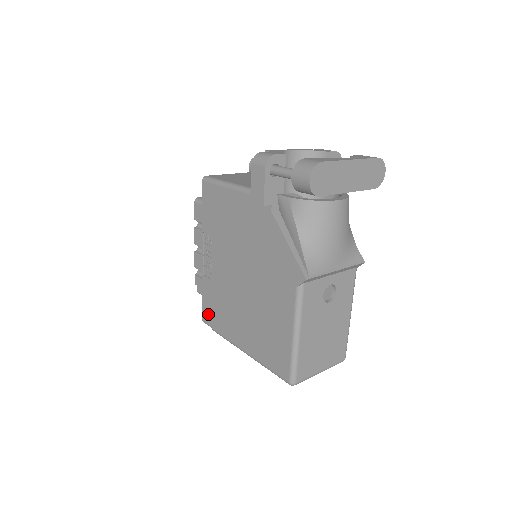
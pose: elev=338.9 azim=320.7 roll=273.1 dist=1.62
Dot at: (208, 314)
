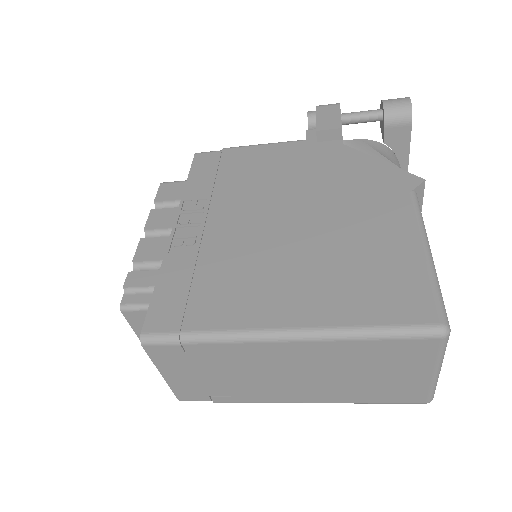
Dot at: (169, 312)
